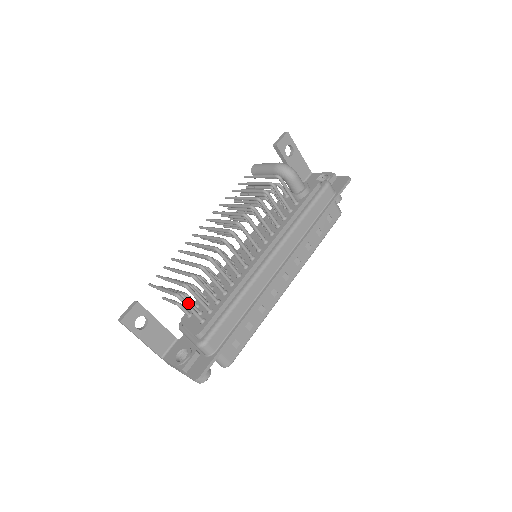
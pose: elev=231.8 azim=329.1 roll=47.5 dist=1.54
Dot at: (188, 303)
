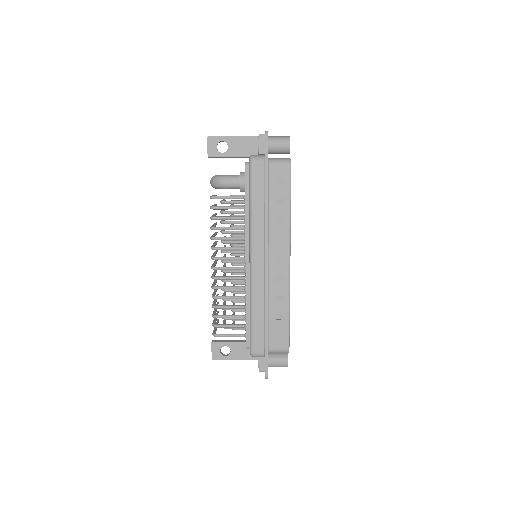
Dot at: (224, 334)
